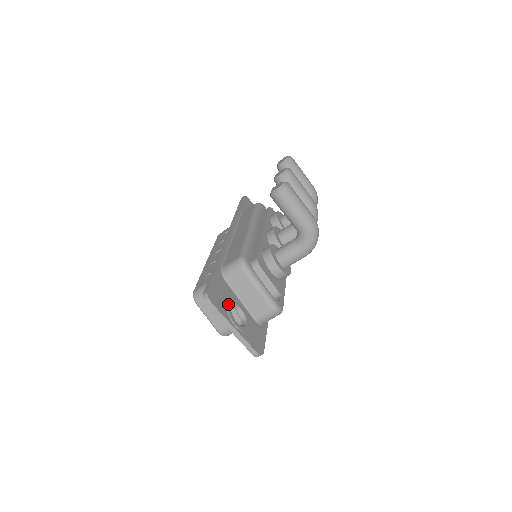
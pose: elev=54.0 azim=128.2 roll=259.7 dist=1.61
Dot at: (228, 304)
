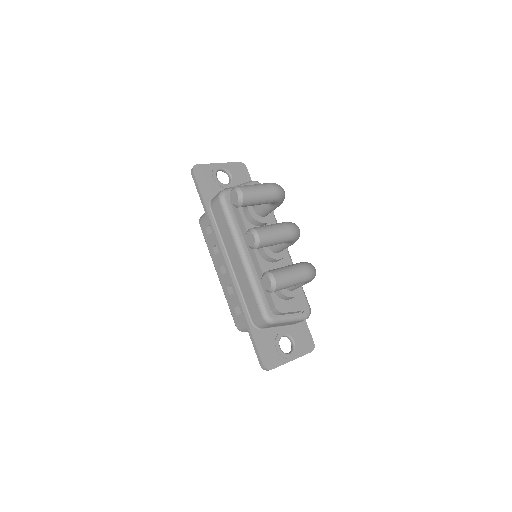
Dot at: (277, 349)
